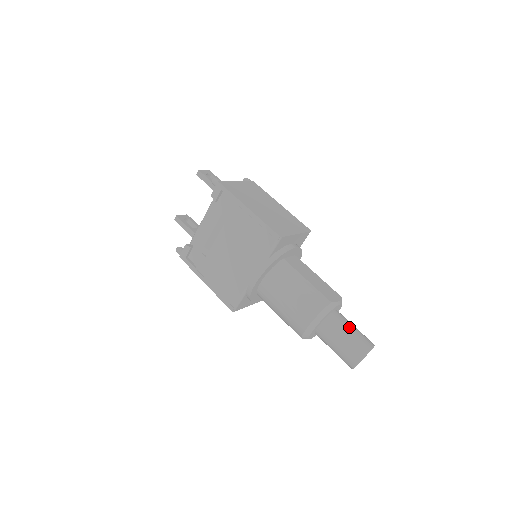
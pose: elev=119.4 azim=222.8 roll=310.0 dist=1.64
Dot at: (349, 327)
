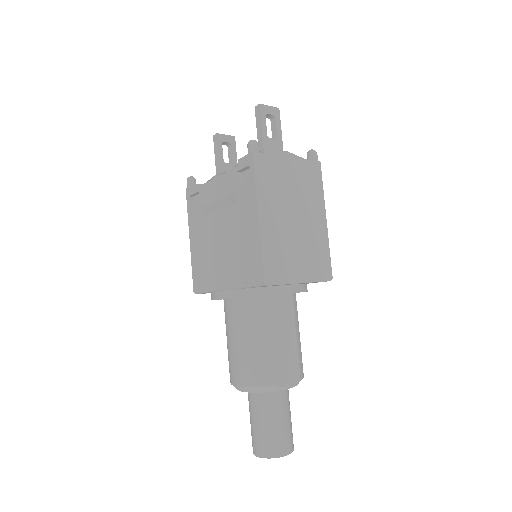
Dot at: (278, 418)
